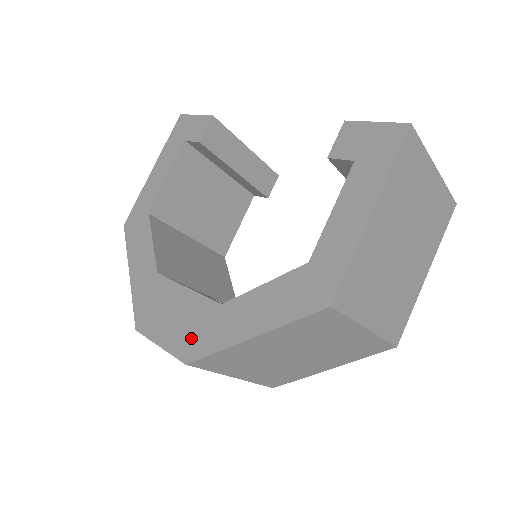
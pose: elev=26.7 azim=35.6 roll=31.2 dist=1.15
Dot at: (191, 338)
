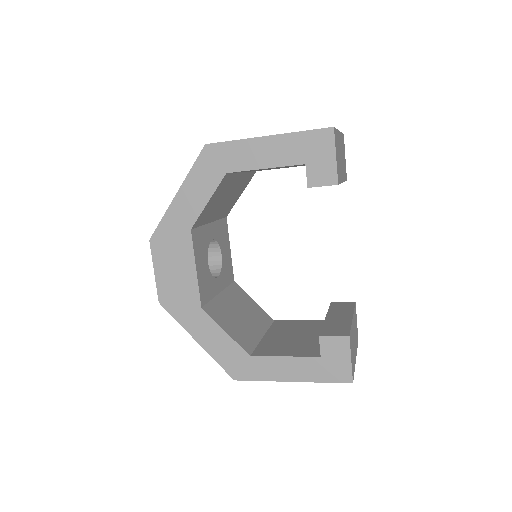
Dot at: (173, 297)
